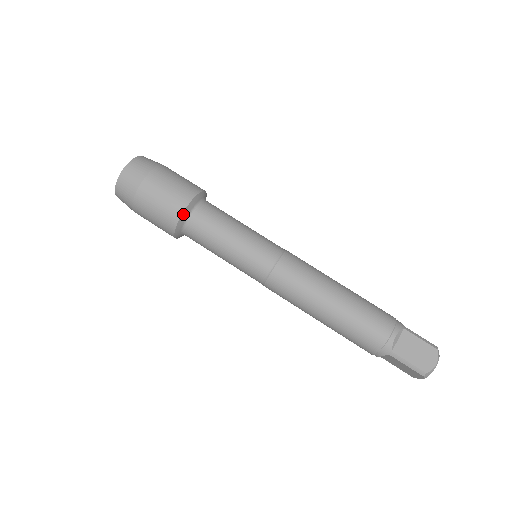
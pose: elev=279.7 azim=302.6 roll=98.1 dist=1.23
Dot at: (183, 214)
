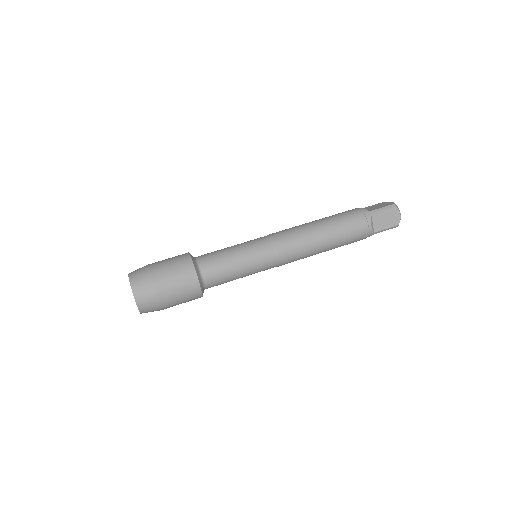
Dot at: (201, 288)
